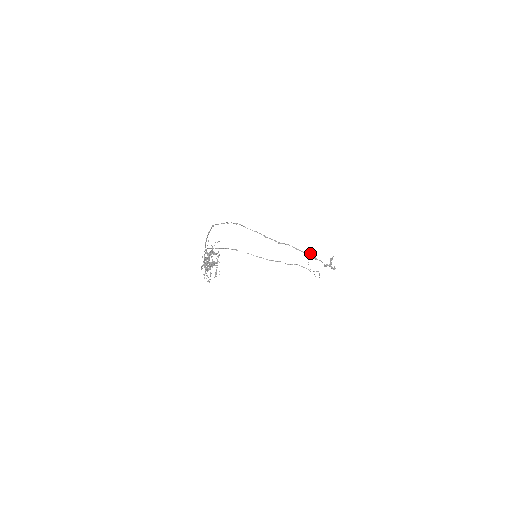
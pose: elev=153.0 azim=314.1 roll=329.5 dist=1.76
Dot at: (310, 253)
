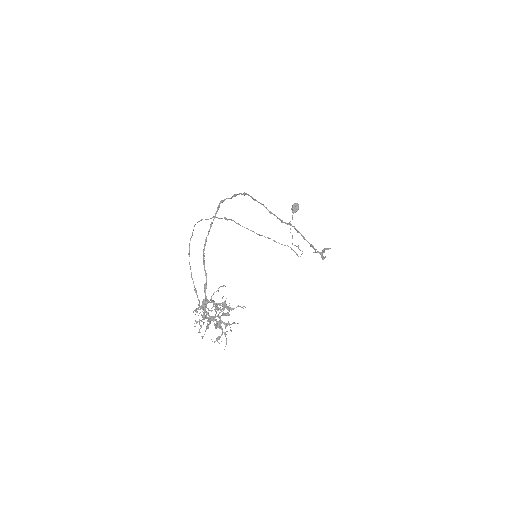
Dot at: (297, 209)
